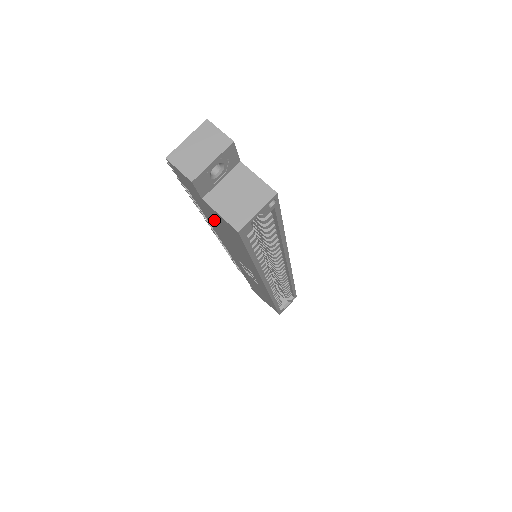
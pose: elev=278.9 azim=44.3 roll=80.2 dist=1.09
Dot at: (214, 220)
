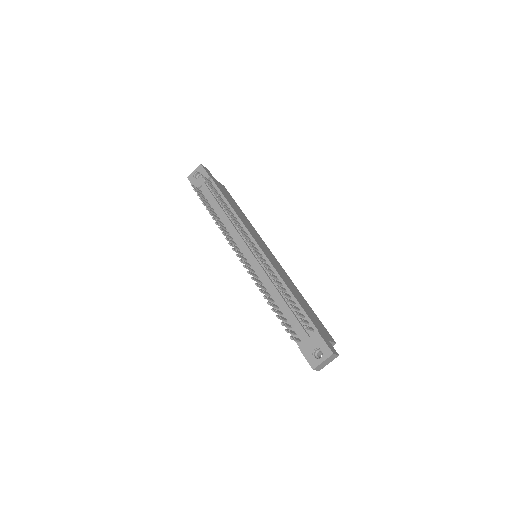
Dot at: occluded
